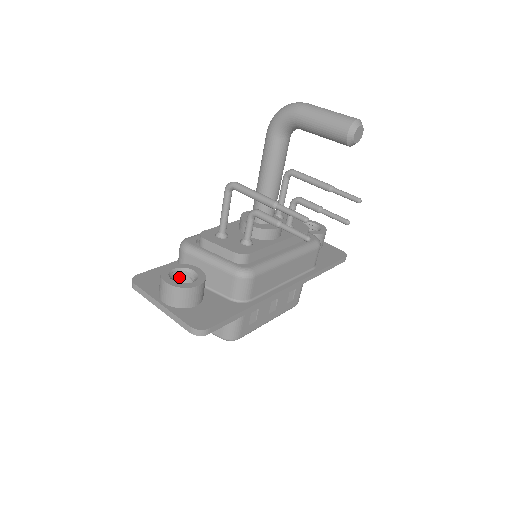
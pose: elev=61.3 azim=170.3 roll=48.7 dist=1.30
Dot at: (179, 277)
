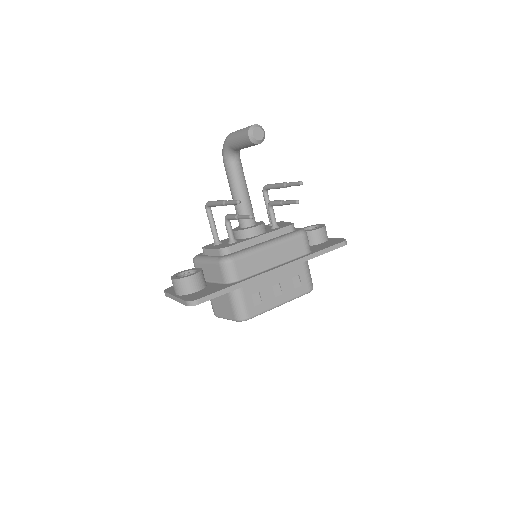
Dot at: occluded
